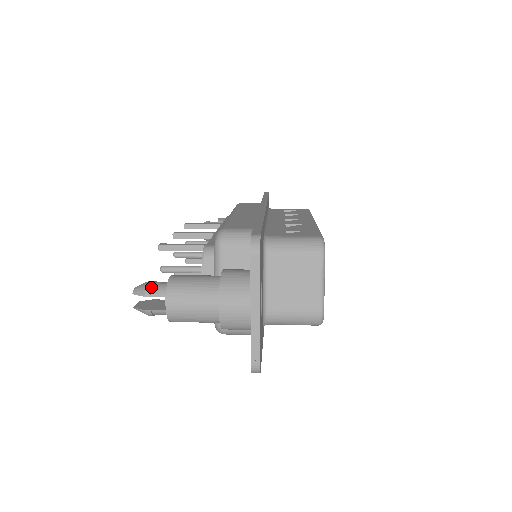
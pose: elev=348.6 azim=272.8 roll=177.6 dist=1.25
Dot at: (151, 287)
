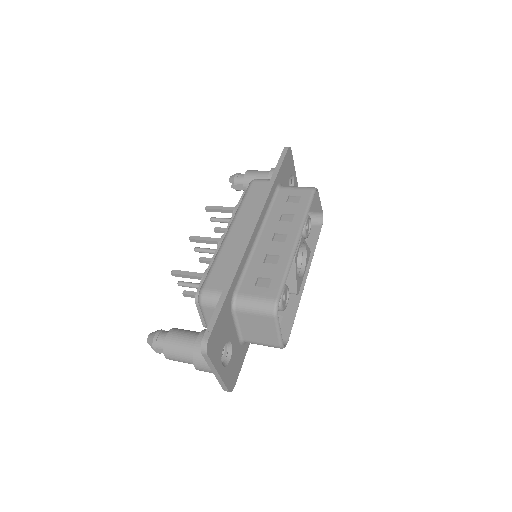
Dot at: (156, 342)
